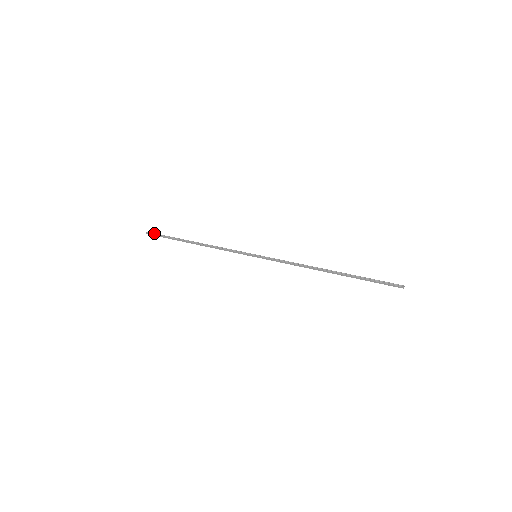
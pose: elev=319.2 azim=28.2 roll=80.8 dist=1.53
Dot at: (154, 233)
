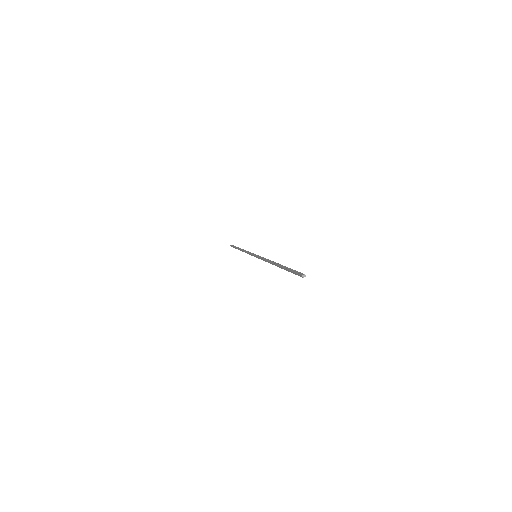
Dot at: (233, 245)
